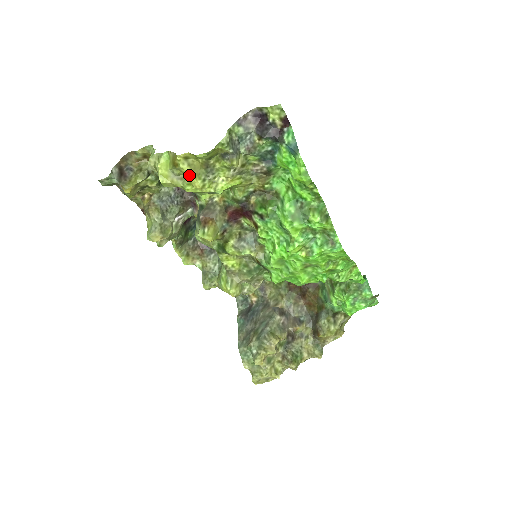
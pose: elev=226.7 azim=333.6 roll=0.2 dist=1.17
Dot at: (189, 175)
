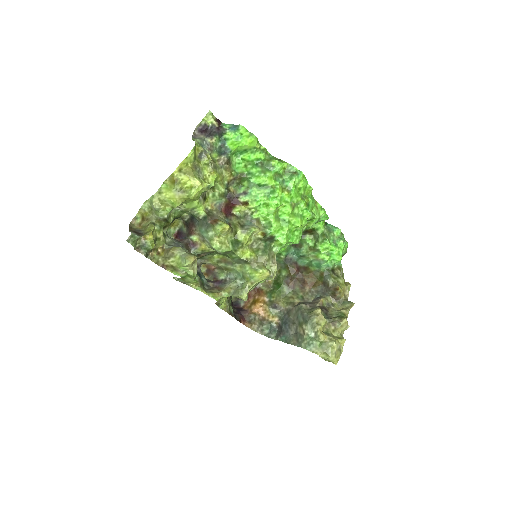
Dot at: (188, 183)
